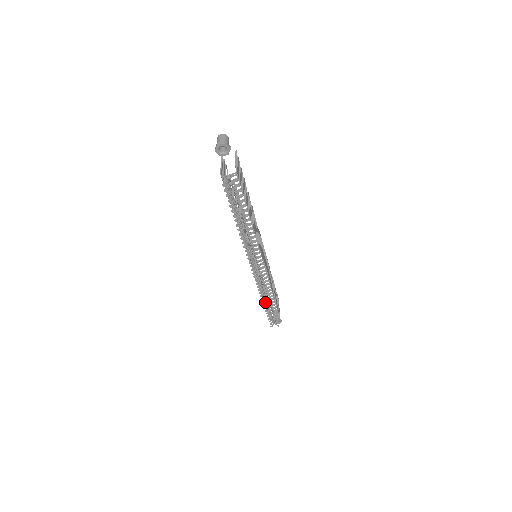
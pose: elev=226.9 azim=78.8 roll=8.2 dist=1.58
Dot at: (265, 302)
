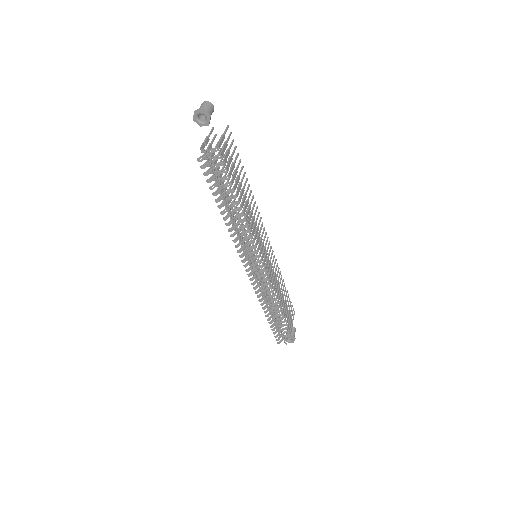
Dot at: (268, 313)
